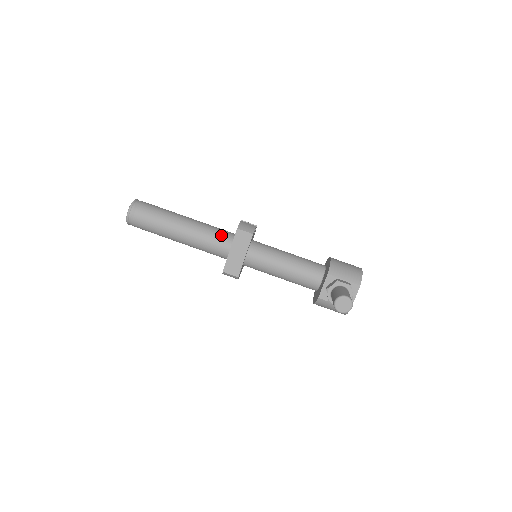
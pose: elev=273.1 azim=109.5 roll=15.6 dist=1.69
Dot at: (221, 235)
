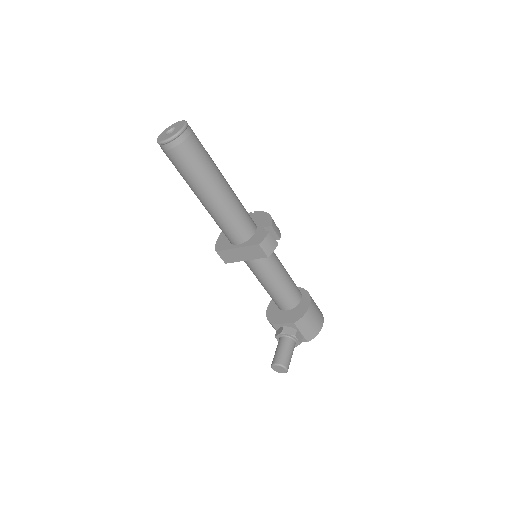
Dot at: (241, 228)
